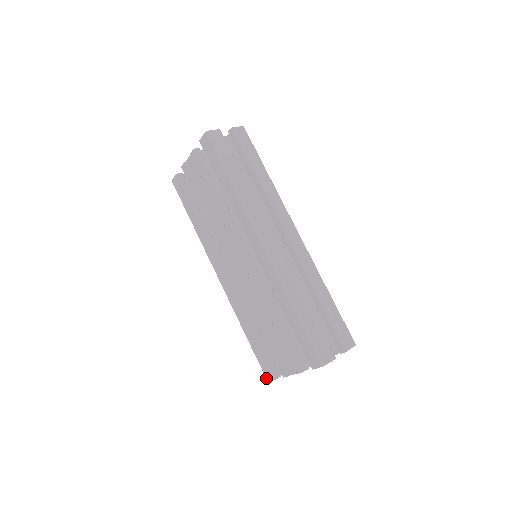
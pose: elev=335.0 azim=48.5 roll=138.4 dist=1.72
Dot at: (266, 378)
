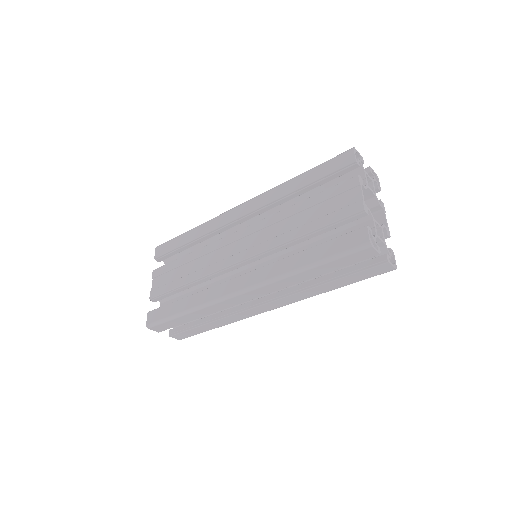
Dot at: (364, 244)
